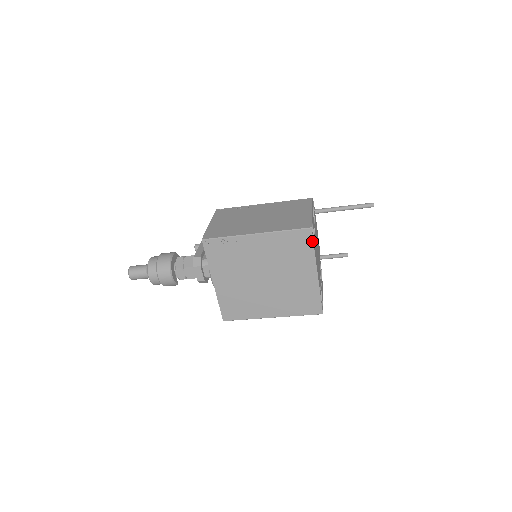
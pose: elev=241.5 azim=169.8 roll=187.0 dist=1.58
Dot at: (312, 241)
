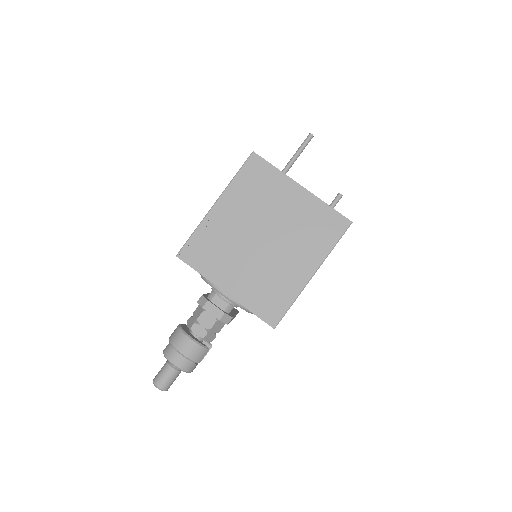
Dot at: (266, 162)
